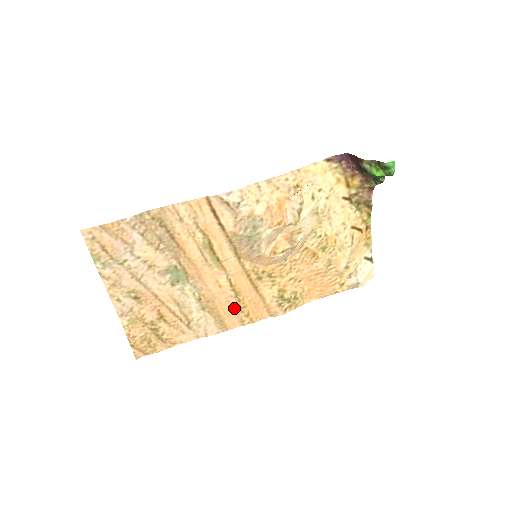
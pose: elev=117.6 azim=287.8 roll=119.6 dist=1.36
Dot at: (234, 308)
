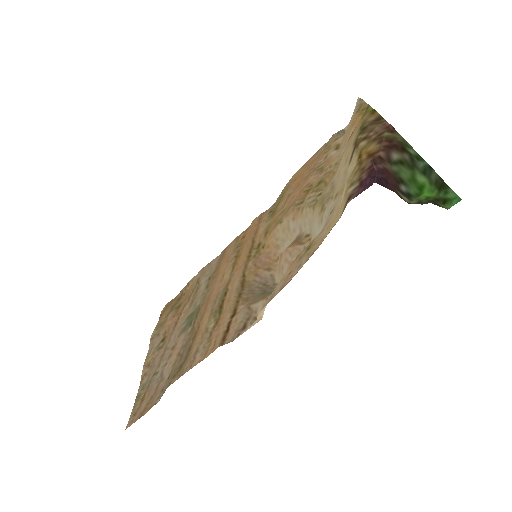
Dot at: (232, 251)
